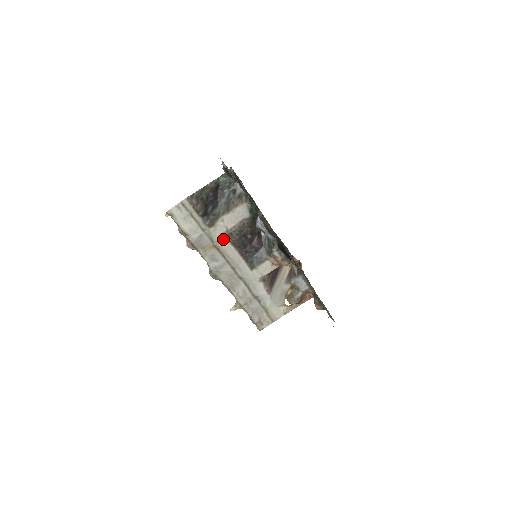
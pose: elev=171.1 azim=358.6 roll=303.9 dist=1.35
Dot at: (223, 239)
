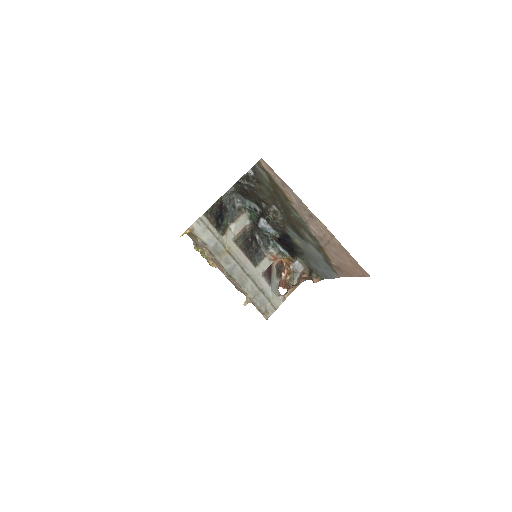
Dot at: (232, 244)
